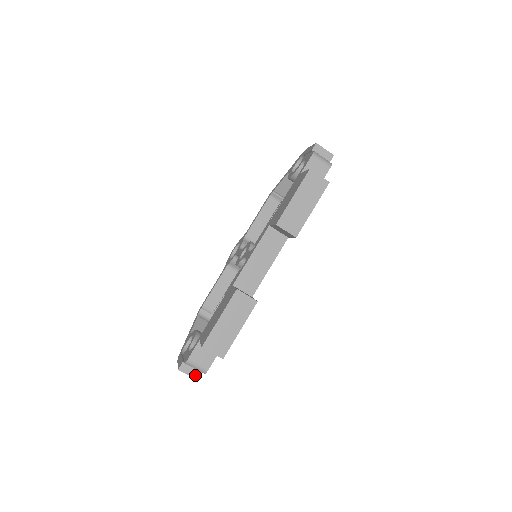
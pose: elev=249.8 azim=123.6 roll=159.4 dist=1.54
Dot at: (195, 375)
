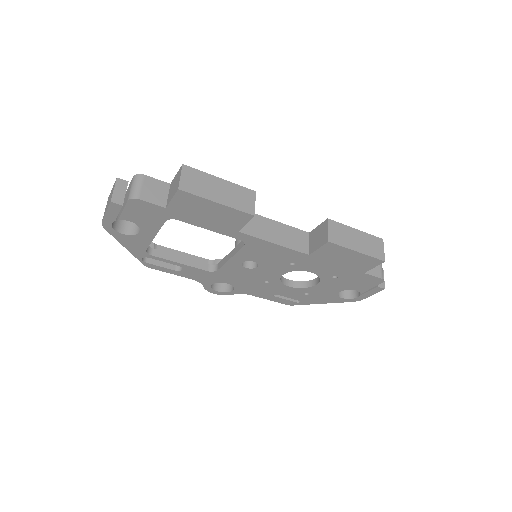
Dot at: (117, 197)
